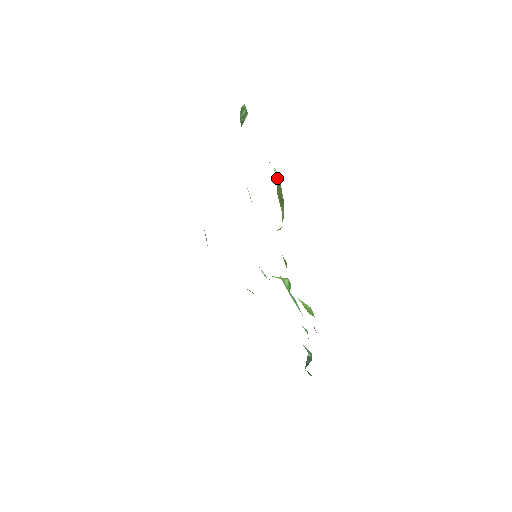
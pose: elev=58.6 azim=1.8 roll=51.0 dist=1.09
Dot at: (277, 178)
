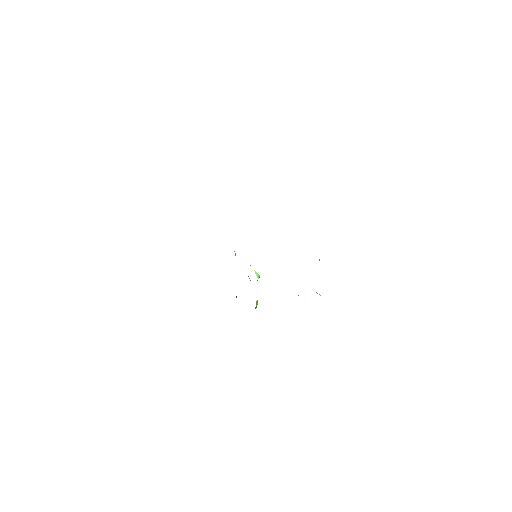
Dot at: occluded
